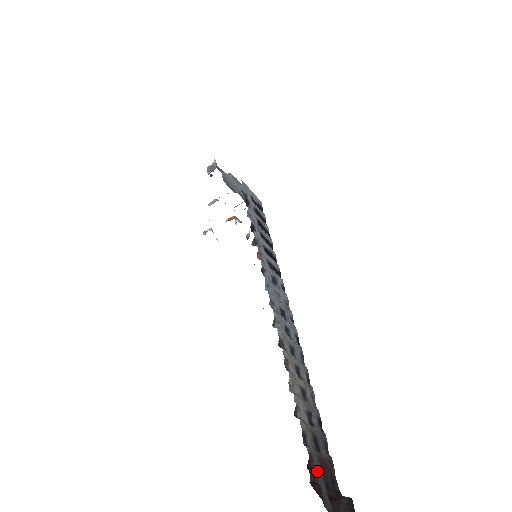
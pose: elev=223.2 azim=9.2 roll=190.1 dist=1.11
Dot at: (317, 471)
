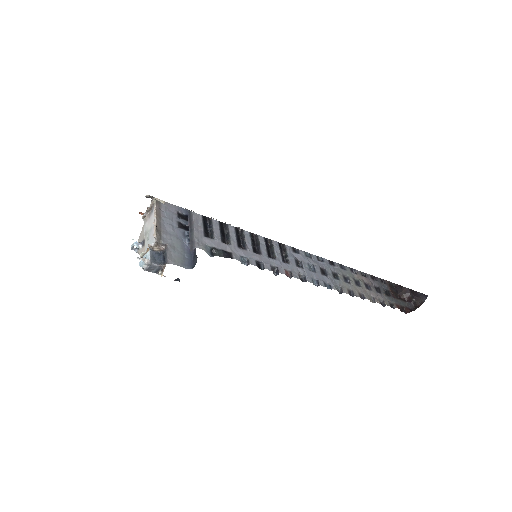
Dot at: (400, 304)
